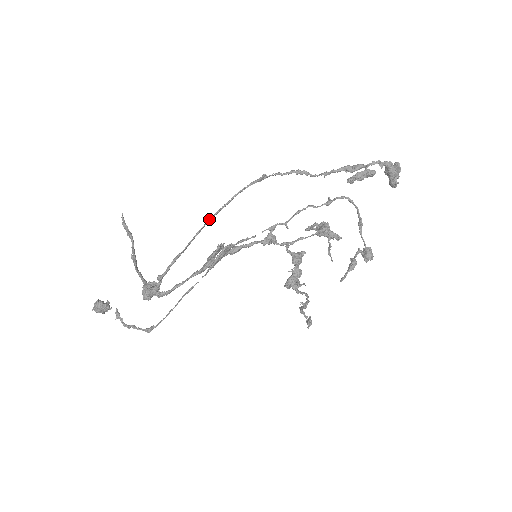
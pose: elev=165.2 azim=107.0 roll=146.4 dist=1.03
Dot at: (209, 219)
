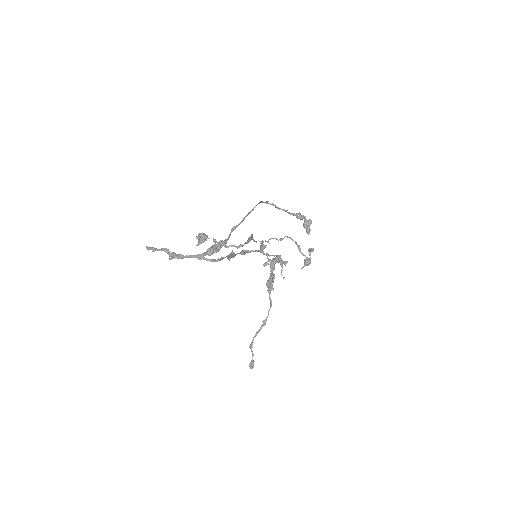
Dot at: (259, 202)
